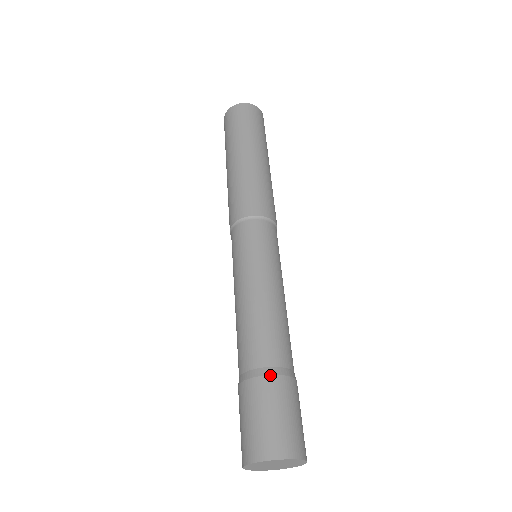
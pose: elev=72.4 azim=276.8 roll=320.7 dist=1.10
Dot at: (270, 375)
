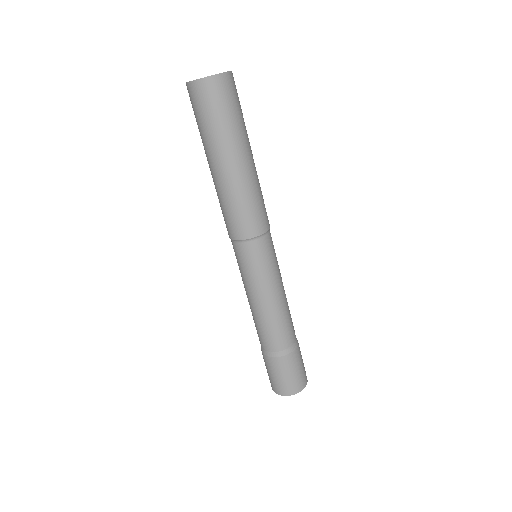
Dot at: (277, 357)
